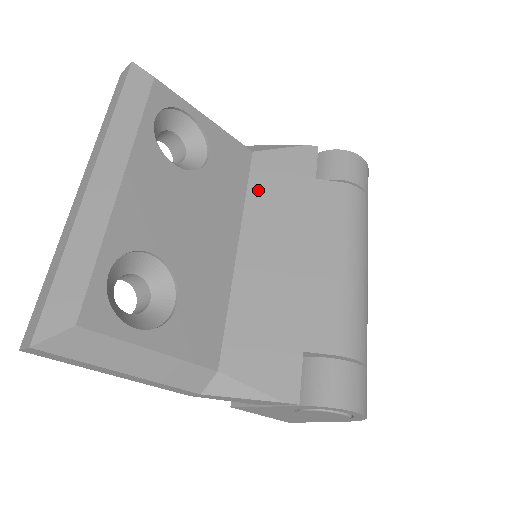
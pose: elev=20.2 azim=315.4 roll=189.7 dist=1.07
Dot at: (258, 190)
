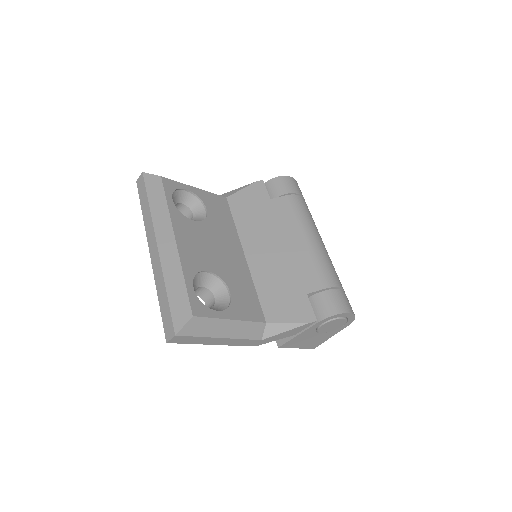
Dot at: (240, 218)
